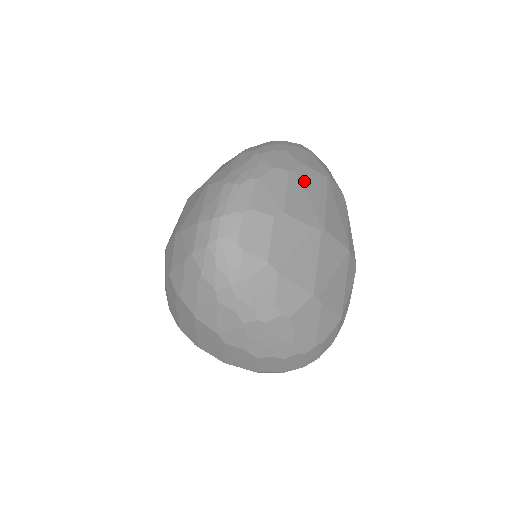
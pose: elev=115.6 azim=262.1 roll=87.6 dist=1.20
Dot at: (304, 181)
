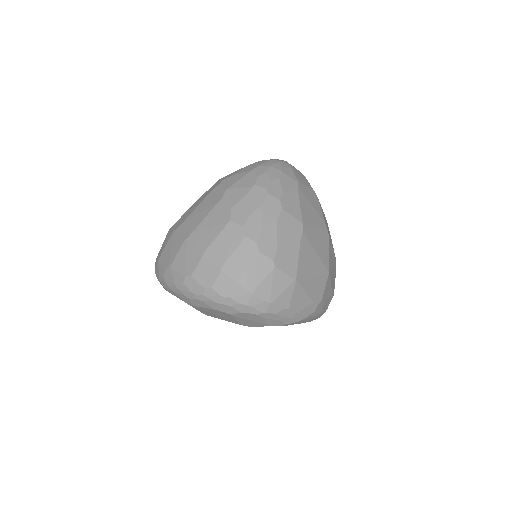
Dot at: occluded
